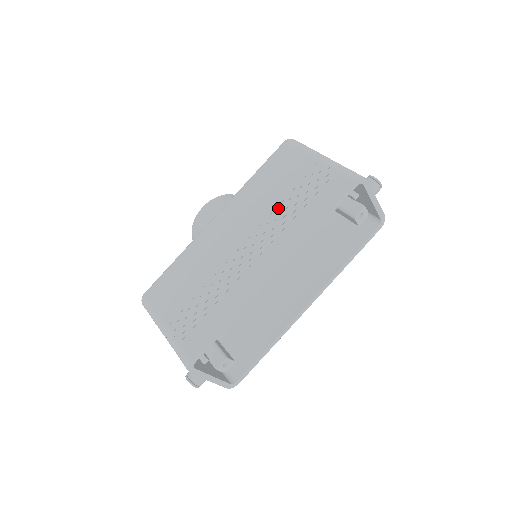
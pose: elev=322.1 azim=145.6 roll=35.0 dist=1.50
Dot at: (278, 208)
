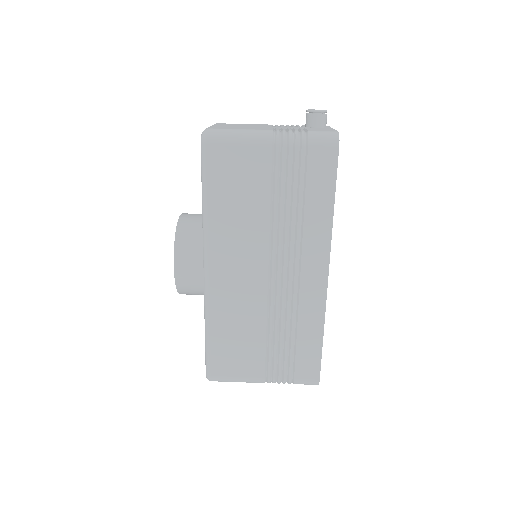
Dot at: (276, 221)
